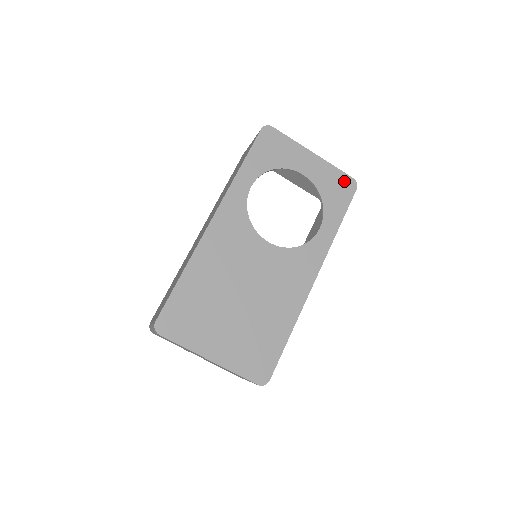
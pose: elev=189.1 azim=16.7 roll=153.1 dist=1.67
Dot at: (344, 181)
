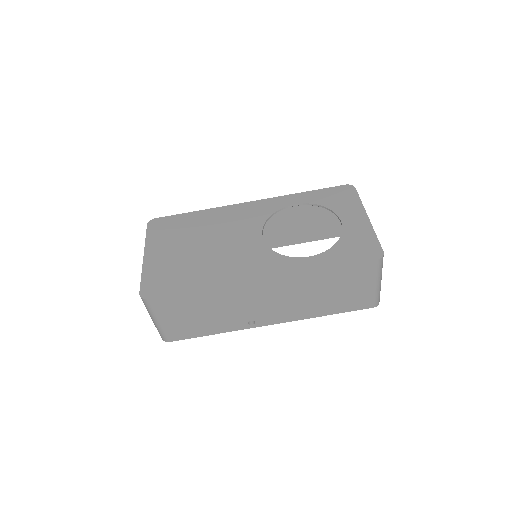
Dot at: (372, 247)
